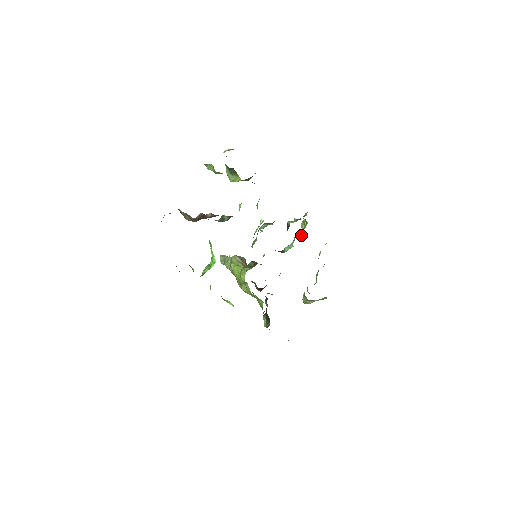
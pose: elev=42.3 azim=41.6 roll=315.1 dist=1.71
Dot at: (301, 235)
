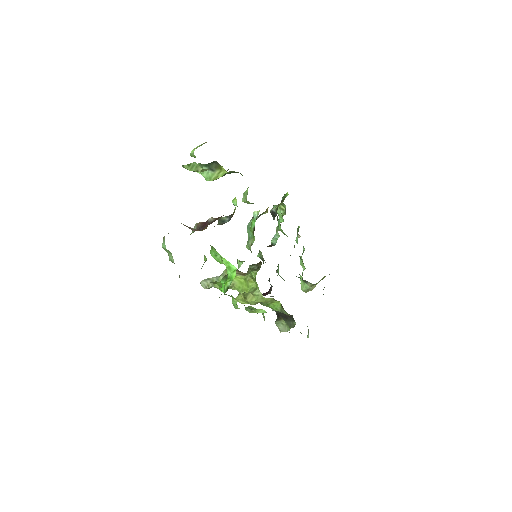
Dot at: (281, 222)
